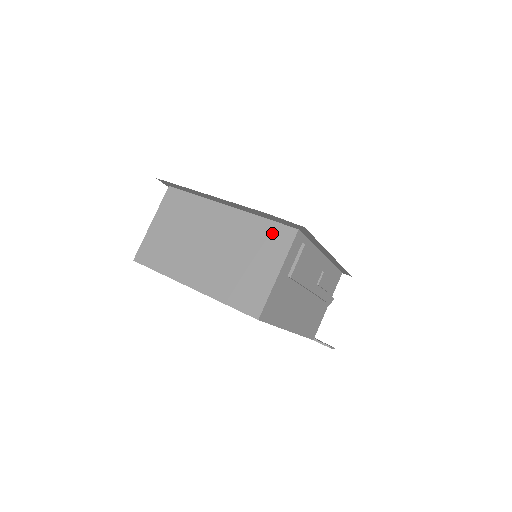
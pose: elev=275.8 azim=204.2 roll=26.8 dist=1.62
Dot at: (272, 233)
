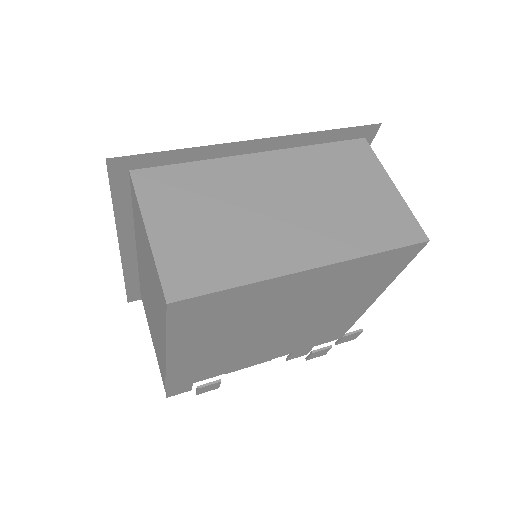
Dot at: (343, 153)
